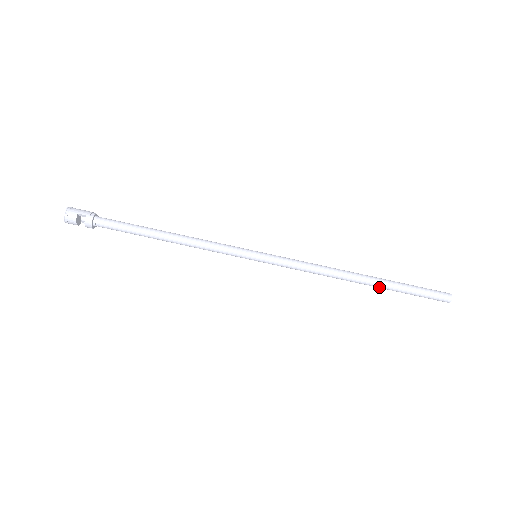
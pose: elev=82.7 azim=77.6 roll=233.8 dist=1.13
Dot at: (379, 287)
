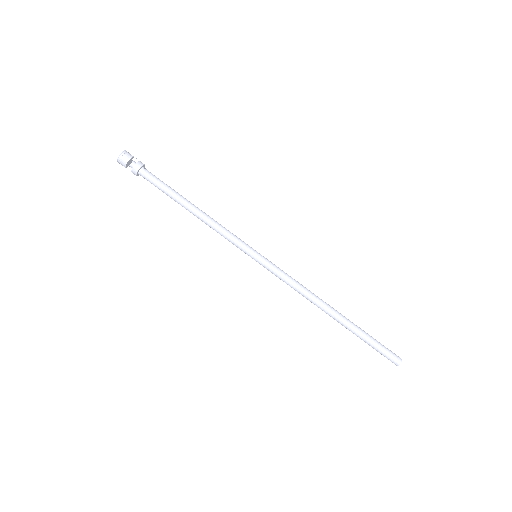
Dot at: (347, 324)
